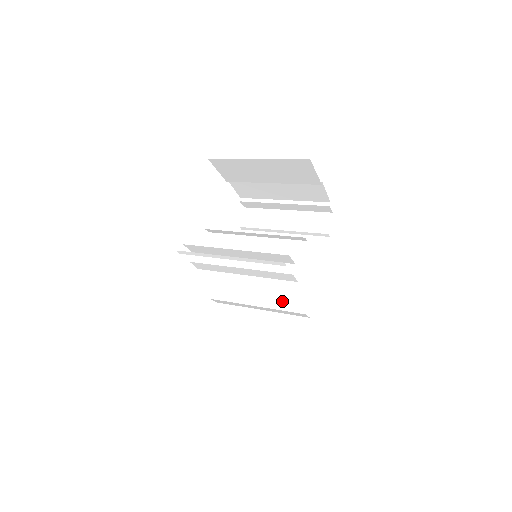
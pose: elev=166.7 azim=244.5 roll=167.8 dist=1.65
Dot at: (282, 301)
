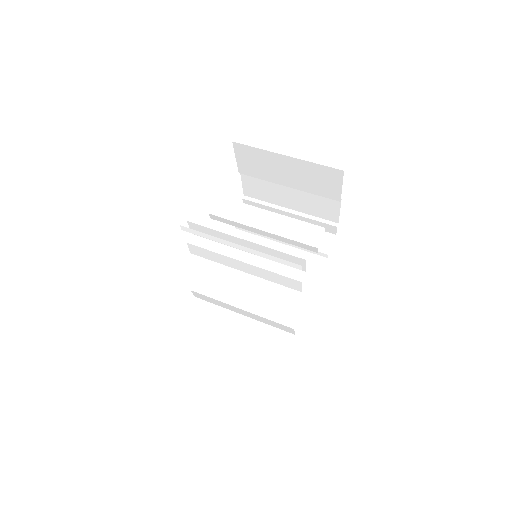
Dot at: (271, 310)
